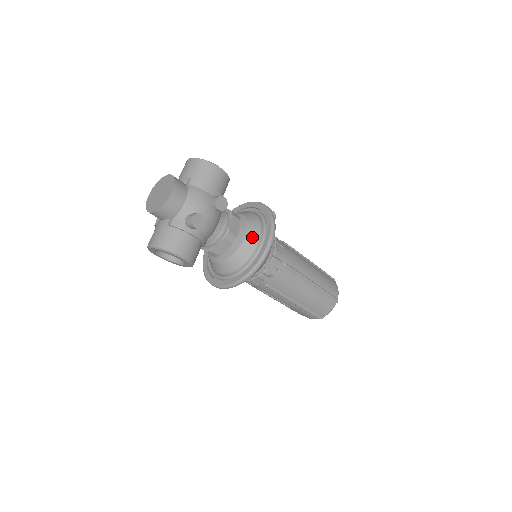
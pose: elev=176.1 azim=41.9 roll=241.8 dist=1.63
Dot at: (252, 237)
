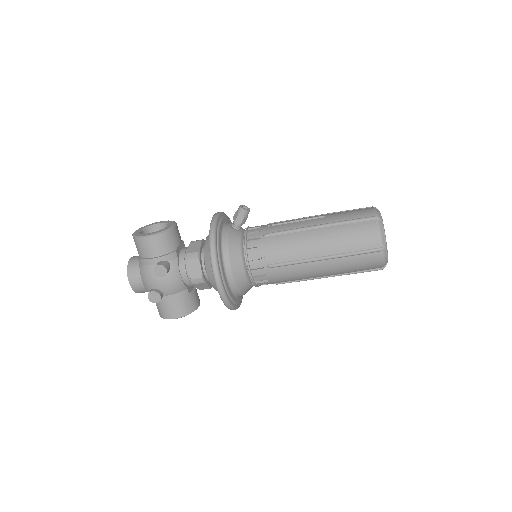
Dot at: (210, 273)
